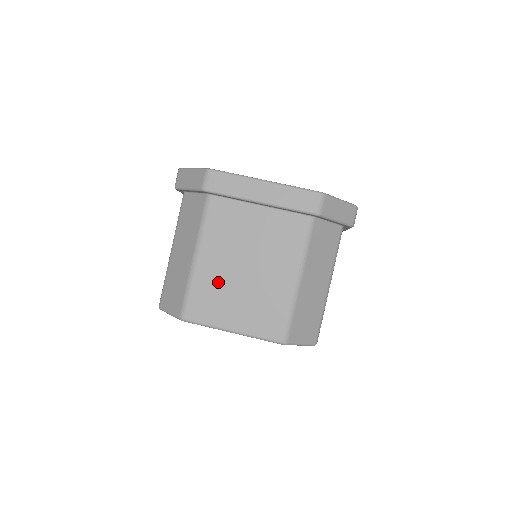
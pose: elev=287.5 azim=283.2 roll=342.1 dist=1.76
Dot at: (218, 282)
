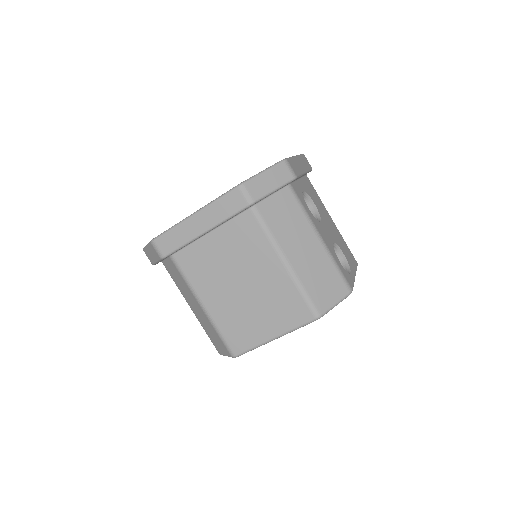
Dot at: (233, 312)
